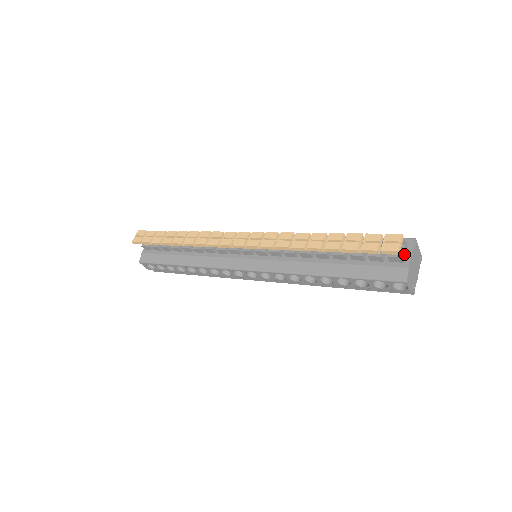
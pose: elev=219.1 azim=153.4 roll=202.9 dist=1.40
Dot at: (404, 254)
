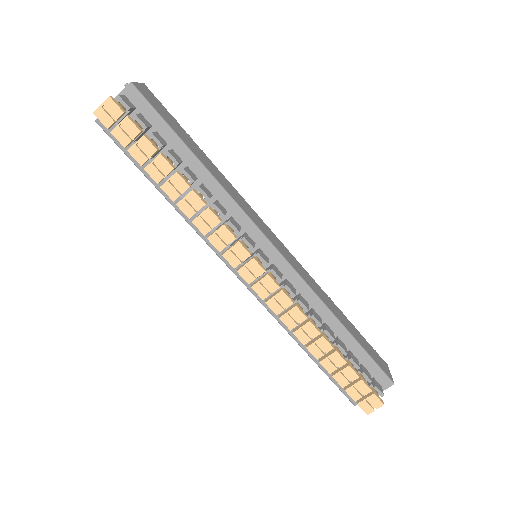
Dot at: occluded
